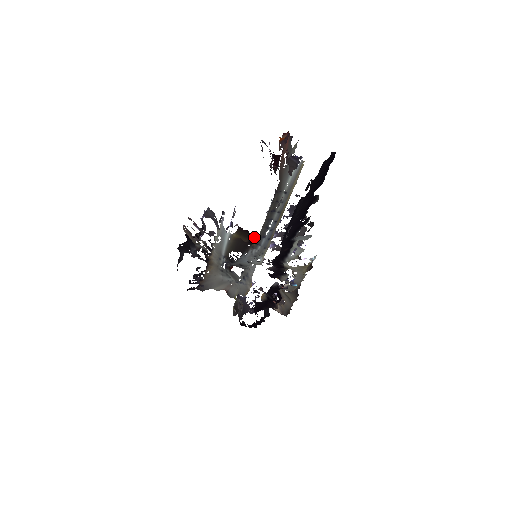
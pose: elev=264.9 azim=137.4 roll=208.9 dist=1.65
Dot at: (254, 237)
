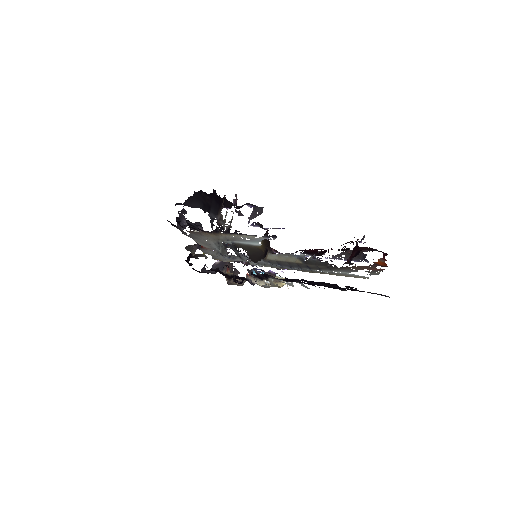
Dot at: (269, 245)
